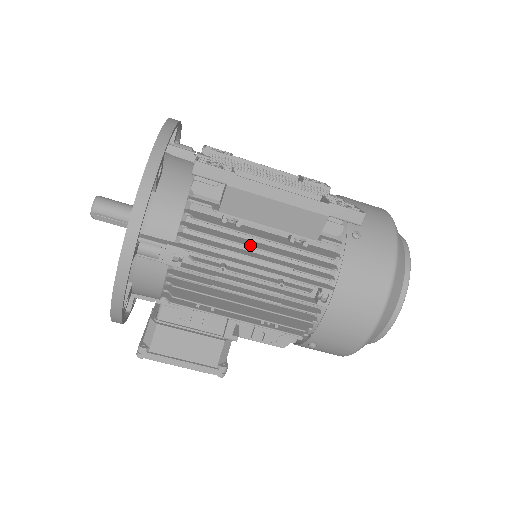
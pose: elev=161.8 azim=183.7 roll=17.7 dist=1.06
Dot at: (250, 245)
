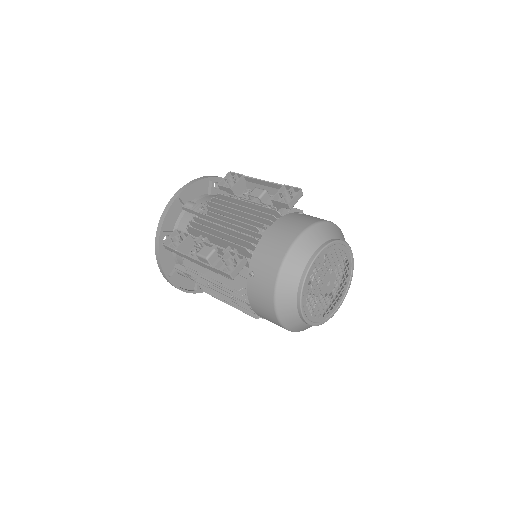
Dot at: (207, 277)
